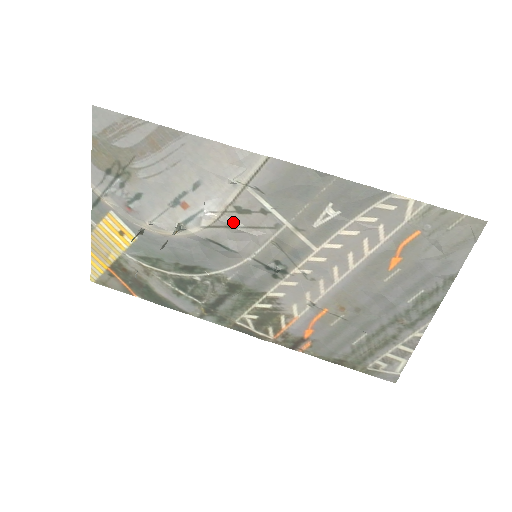
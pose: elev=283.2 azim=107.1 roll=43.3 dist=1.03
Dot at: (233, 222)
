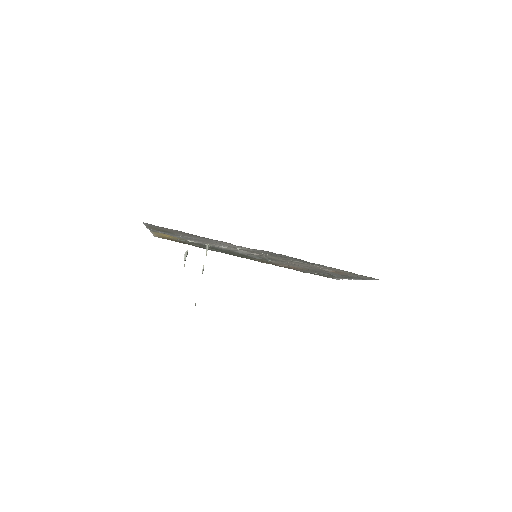
Dot at: (241, 251)
